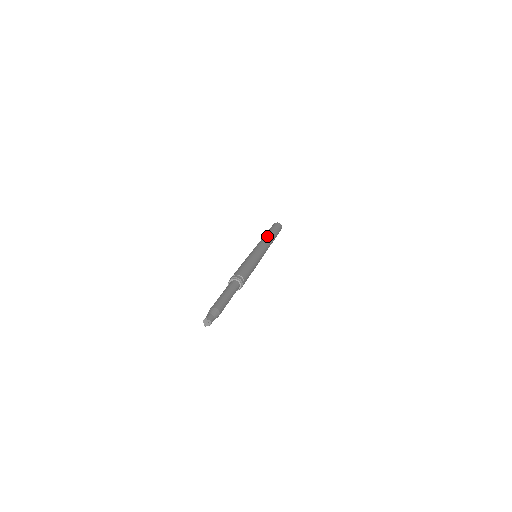
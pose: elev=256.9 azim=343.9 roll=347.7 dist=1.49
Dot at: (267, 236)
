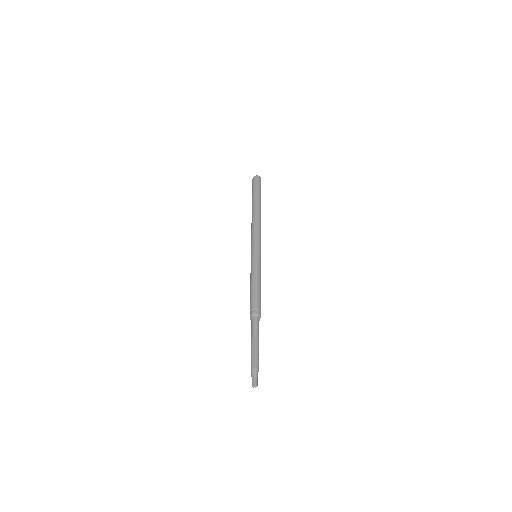
Dot at: (253, 217)
